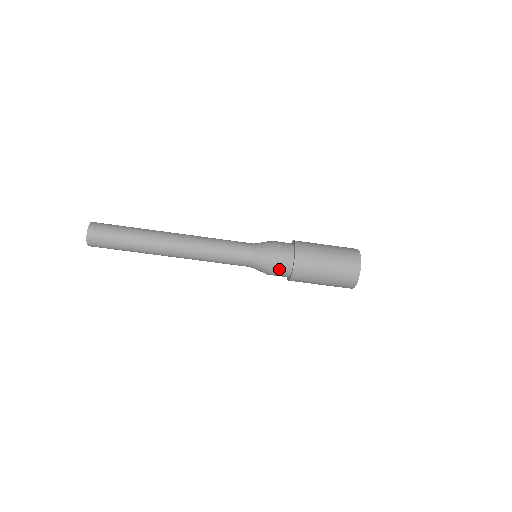
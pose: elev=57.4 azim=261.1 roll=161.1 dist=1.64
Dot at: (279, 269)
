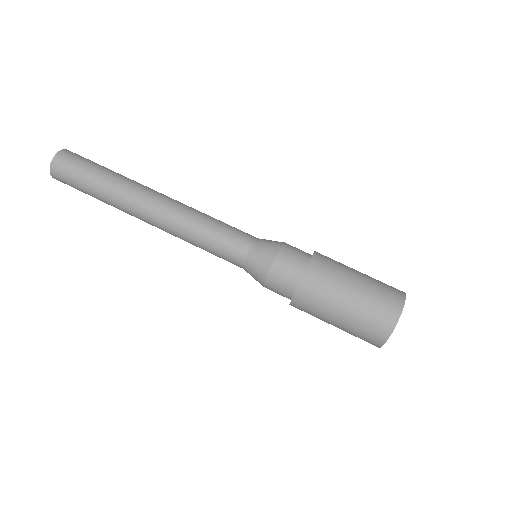
Dot at: (293, 252)
